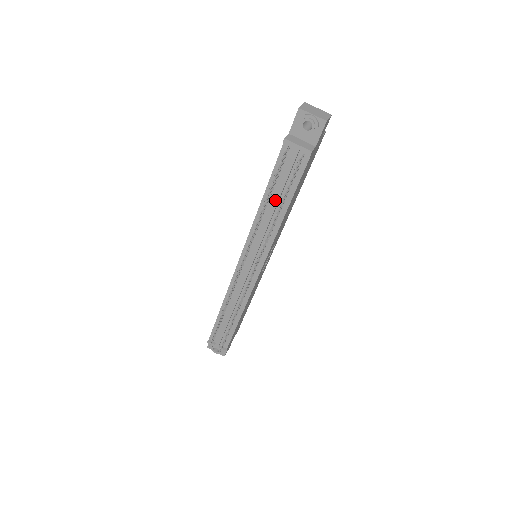
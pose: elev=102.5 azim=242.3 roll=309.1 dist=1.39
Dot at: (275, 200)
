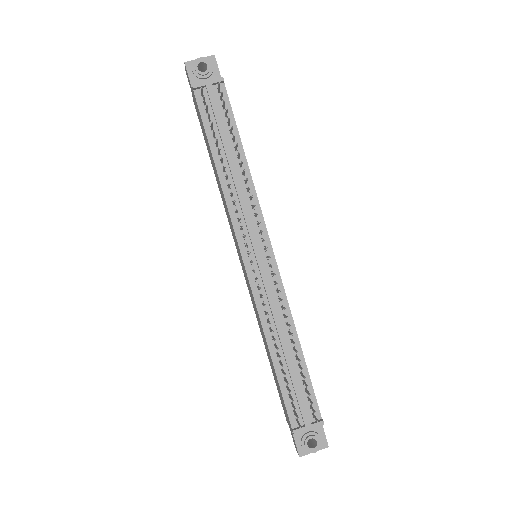
Dot at: (227, 151)
